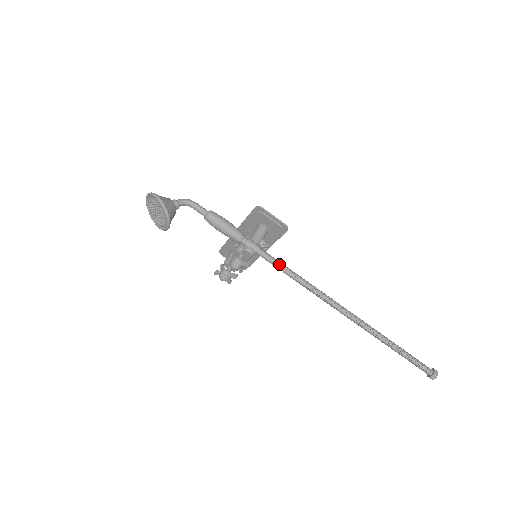
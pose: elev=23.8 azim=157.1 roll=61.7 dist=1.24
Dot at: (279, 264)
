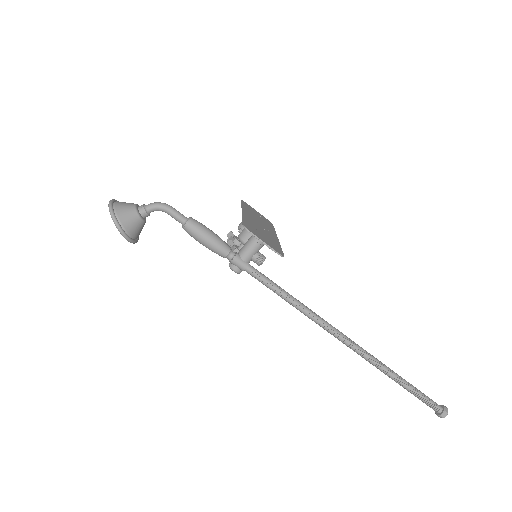
Dot at: (271, 287)
